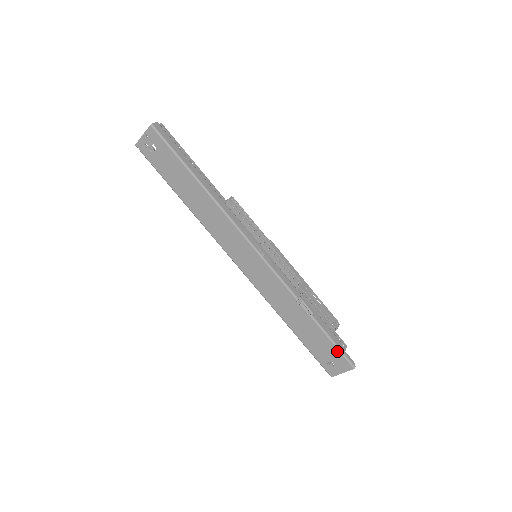
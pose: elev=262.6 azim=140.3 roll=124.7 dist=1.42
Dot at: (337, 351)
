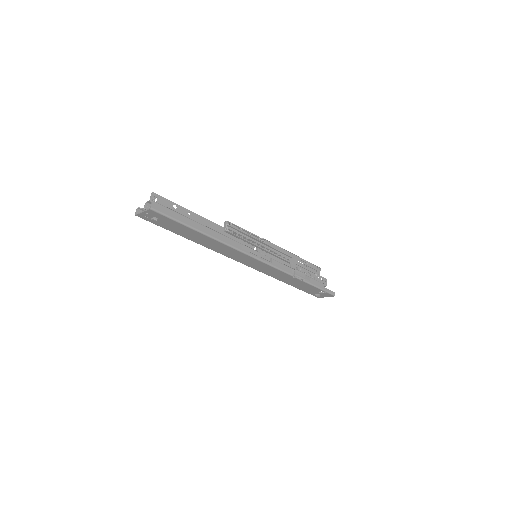
Dot at: (323, 291)
